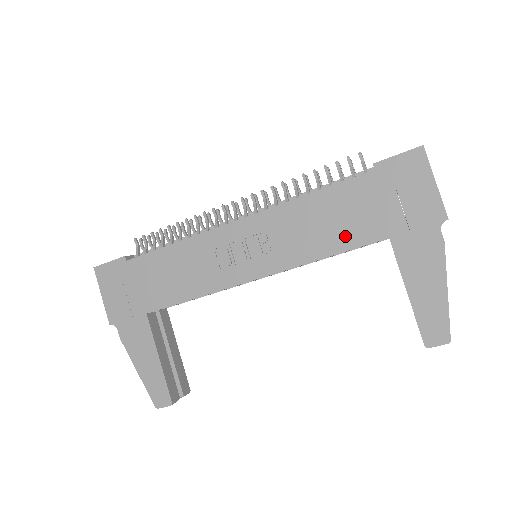
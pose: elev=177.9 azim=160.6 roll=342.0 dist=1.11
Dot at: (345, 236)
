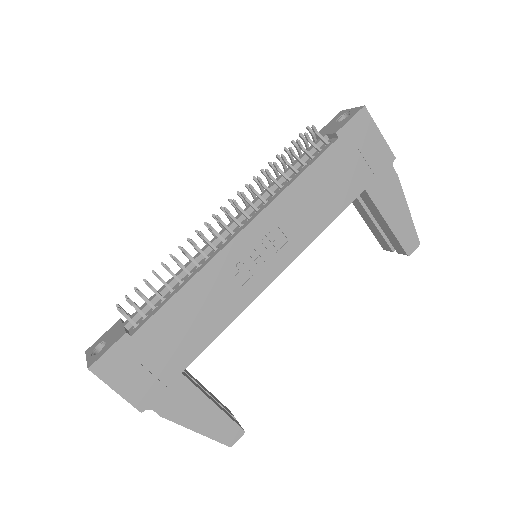
Dot at: (335, 202)
